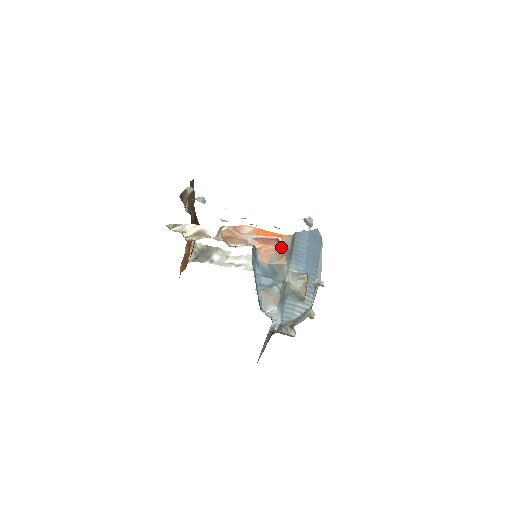
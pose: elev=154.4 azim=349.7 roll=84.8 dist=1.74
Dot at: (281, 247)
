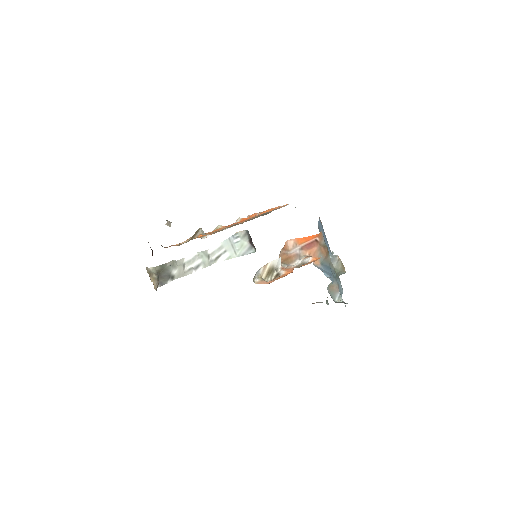
Dot at: (321, 245)
